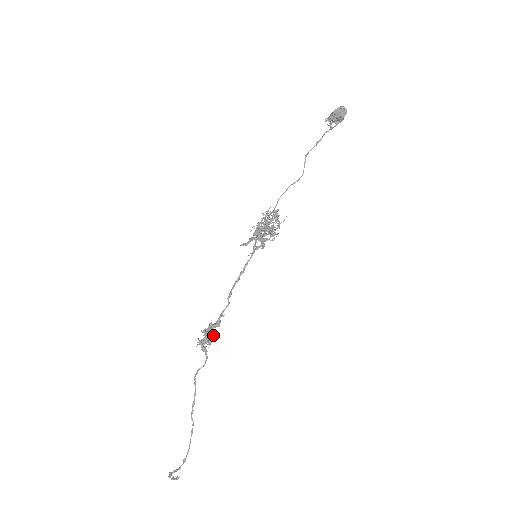
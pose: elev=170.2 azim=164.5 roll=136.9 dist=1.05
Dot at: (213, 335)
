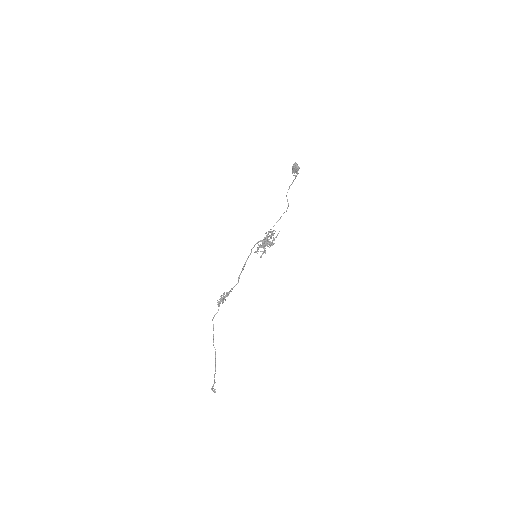
Dot at: occluded
